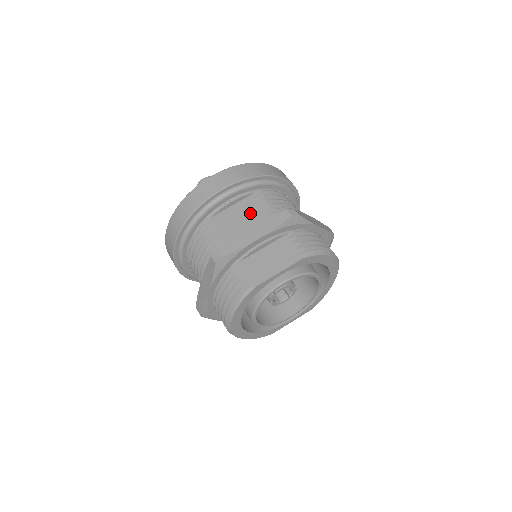
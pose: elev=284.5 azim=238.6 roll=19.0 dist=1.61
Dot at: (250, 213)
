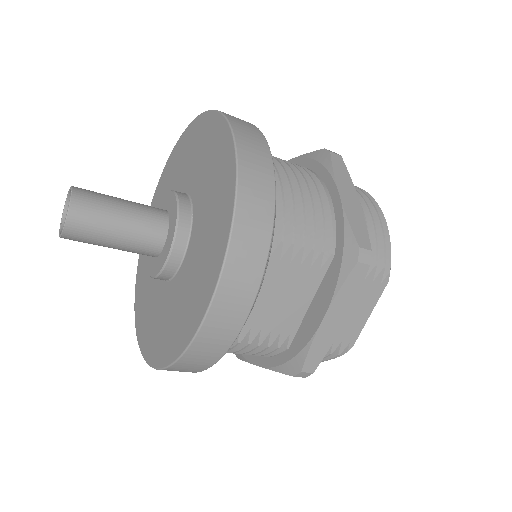
Dot at: (283, 281)
